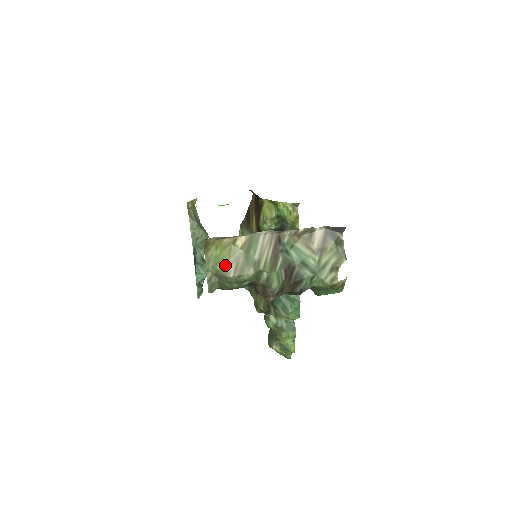
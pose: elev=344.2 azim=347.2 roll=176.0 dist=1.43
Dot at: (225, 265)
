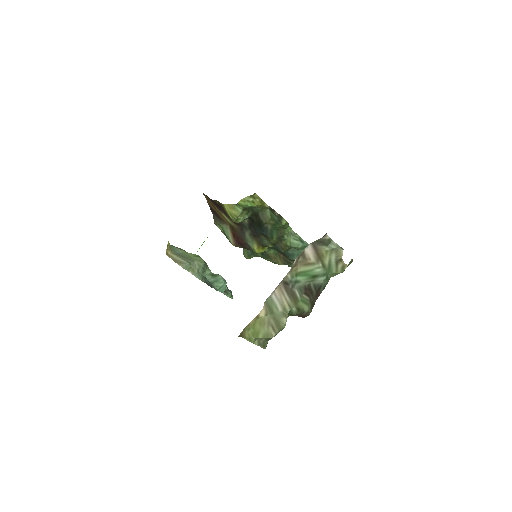
Dot at: (264, 333)
